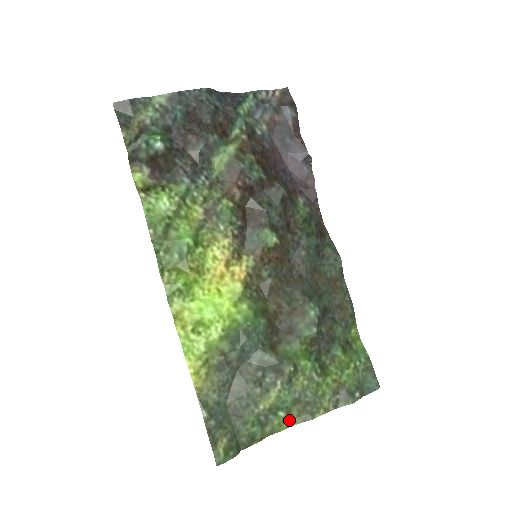
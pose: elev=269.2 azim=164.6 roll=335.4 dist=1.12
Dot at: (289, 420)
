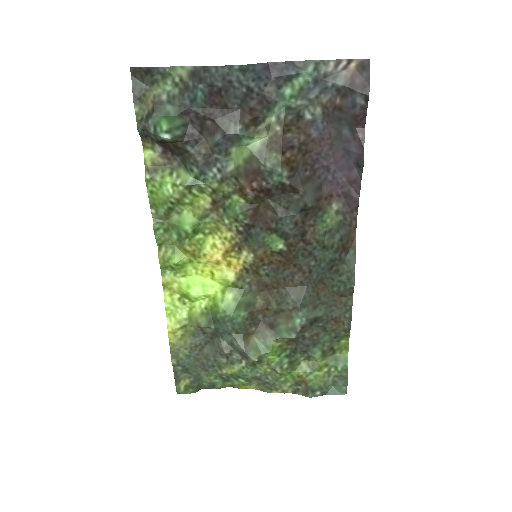
Dot at: (249, 385)
